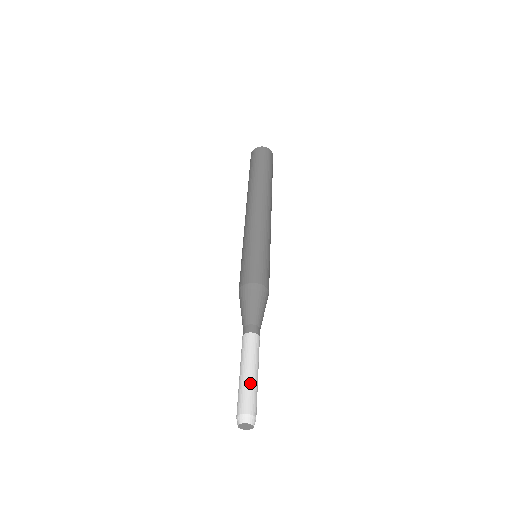
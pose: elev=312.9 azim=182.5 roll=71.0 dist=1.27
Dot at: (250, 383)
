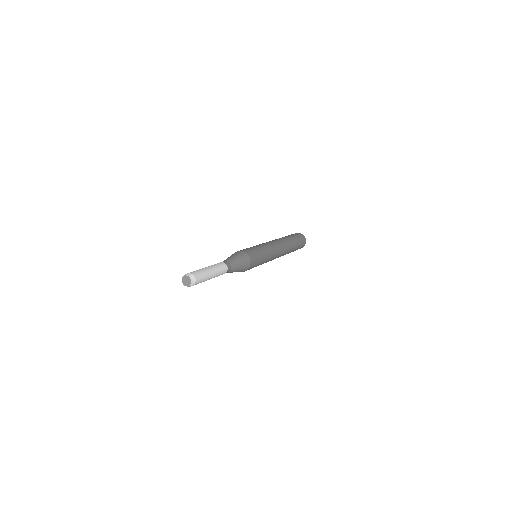
Dot at: occluded
